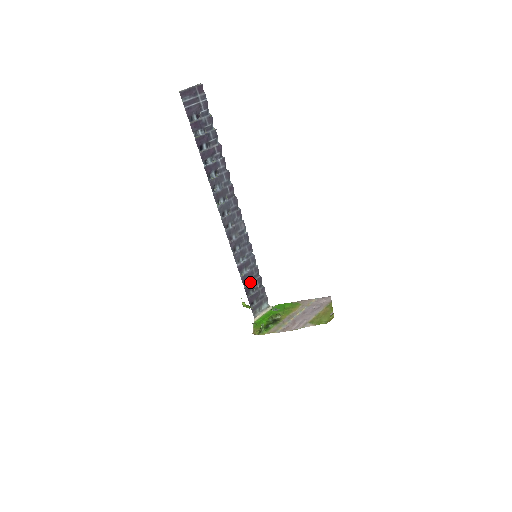
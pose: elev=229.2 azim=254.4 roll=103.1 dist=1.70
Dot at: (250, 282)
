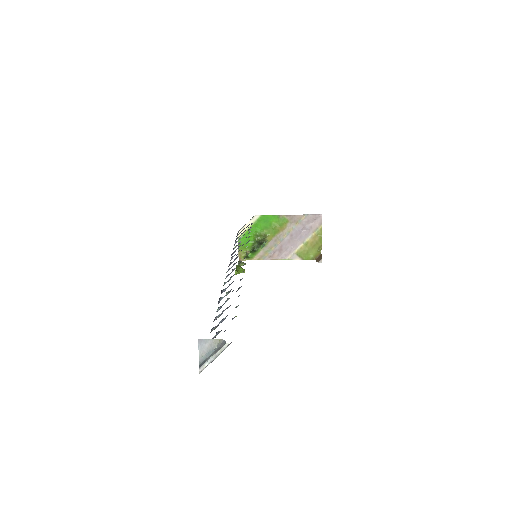
Dot at: (240, 238)
